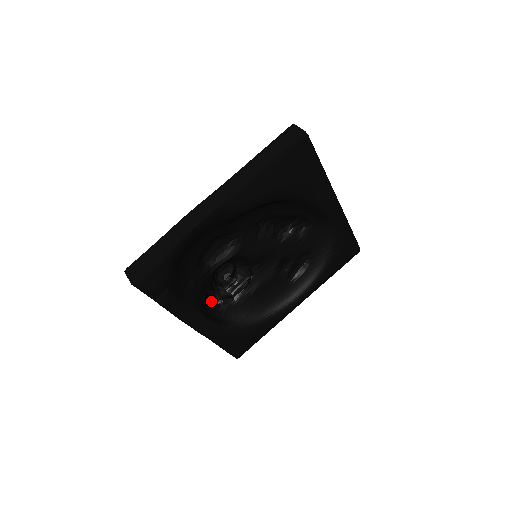
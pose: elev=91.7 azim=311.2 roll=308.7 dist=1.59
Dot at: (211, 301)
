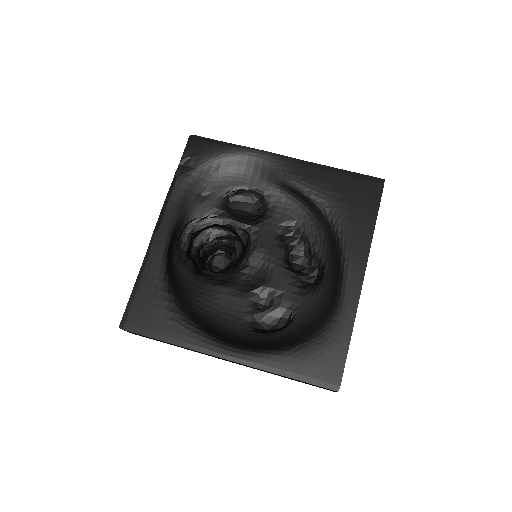
Dot at: (188, 244)
